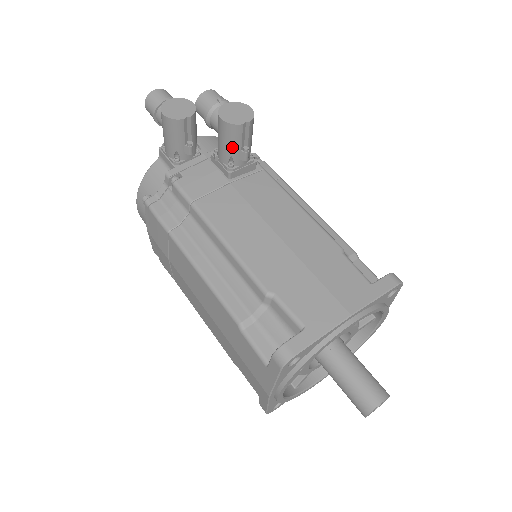
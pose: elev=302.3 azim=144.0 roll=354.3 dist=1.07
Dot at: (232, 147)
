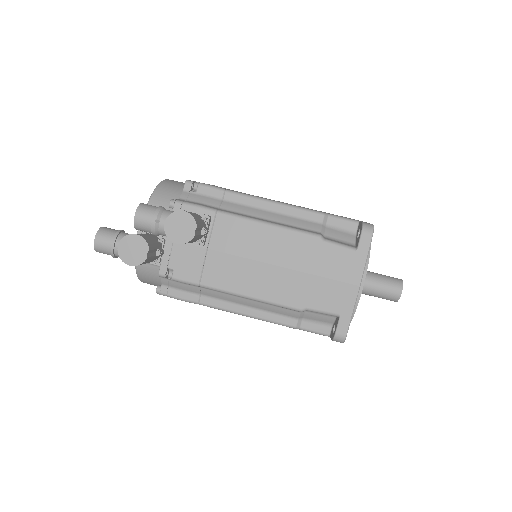
Dot at: (194, 241)
